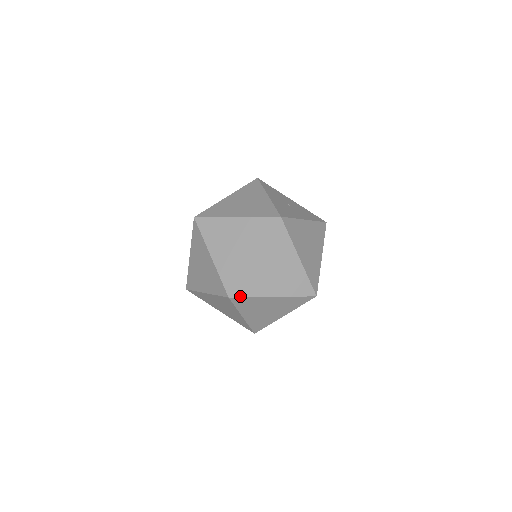
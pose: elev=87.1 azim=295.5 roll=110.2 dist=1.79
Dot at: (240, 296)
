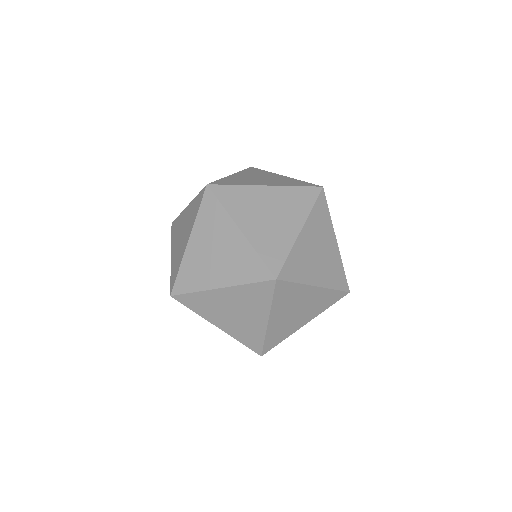
Dot at: (287, 279)
